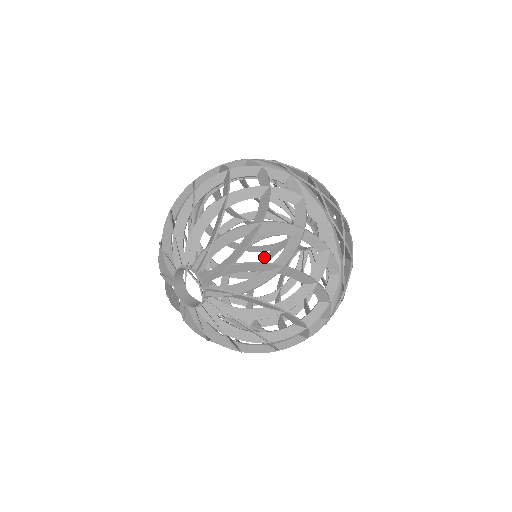
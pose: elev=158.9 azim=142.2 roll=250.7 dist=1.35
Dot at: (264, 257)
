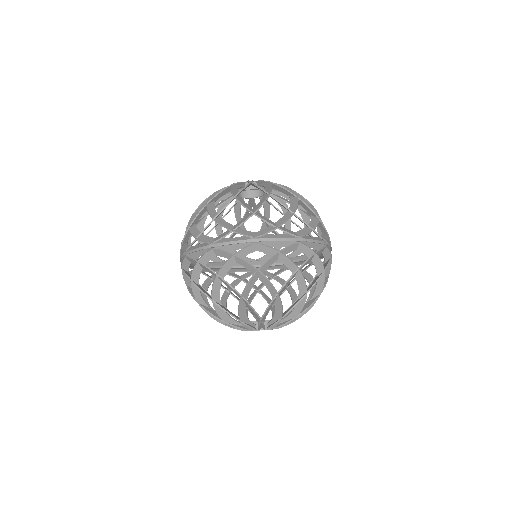
Dot at: occluded
